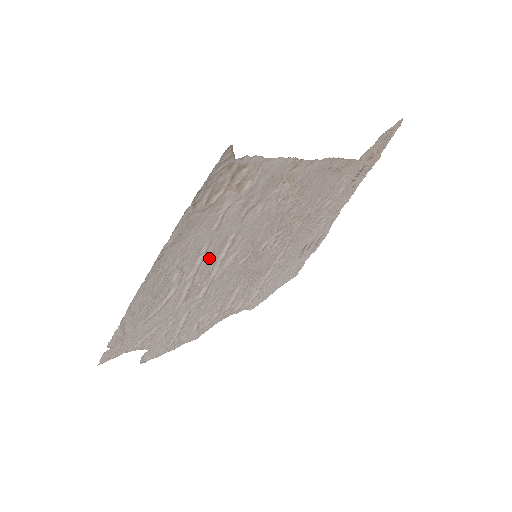
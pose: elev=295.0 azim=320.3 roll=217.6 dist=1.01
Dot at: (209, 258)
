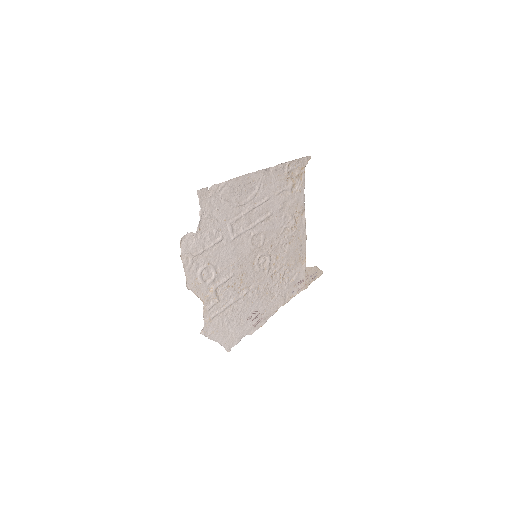
Dot at: (260, 210)
